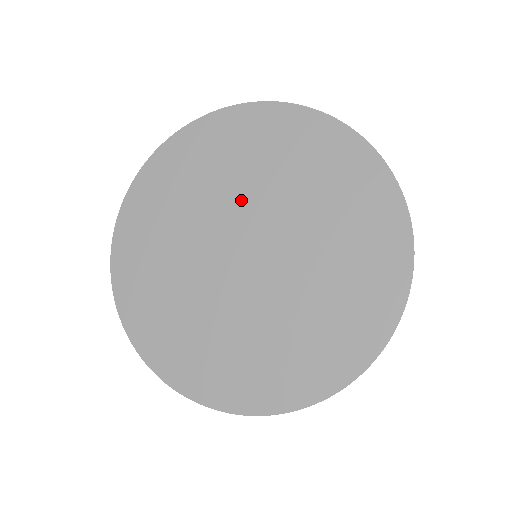
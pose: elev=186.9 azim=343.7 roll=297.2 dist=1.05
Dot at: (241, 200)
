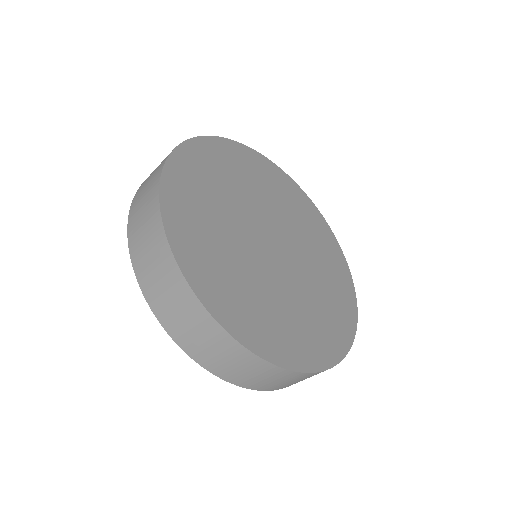
Dot at: (244, 209)
